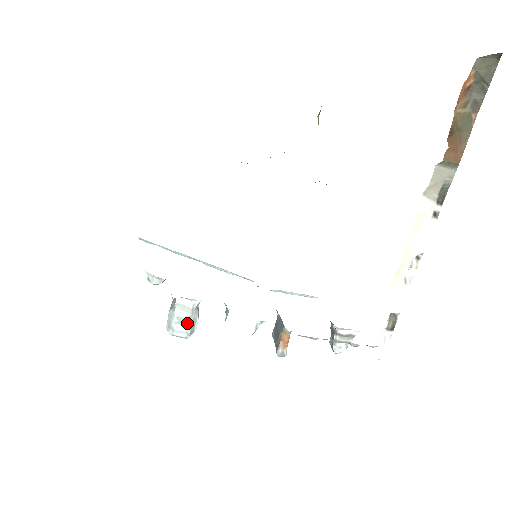
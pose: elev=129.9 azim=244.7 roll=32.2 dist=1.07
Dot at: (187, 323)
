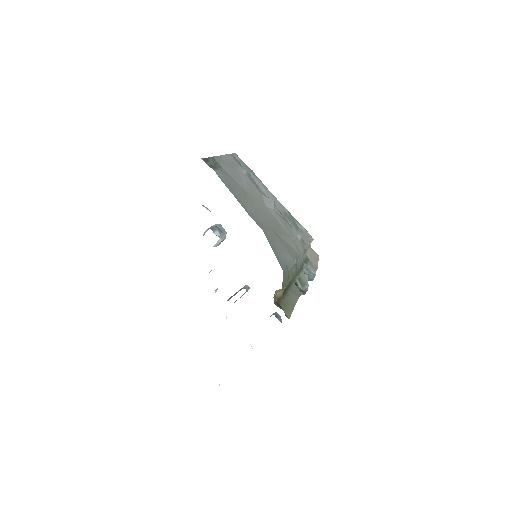
Dot at: occluded
